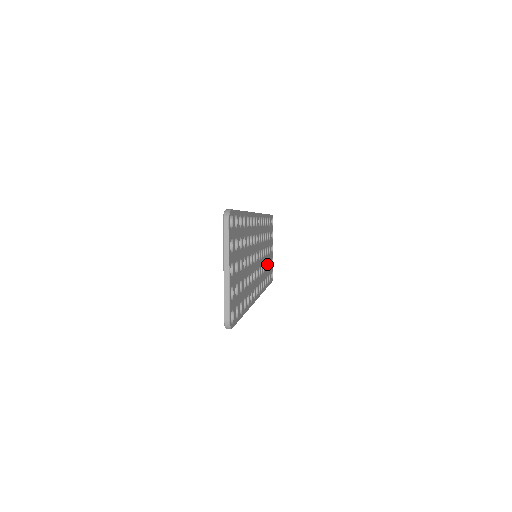
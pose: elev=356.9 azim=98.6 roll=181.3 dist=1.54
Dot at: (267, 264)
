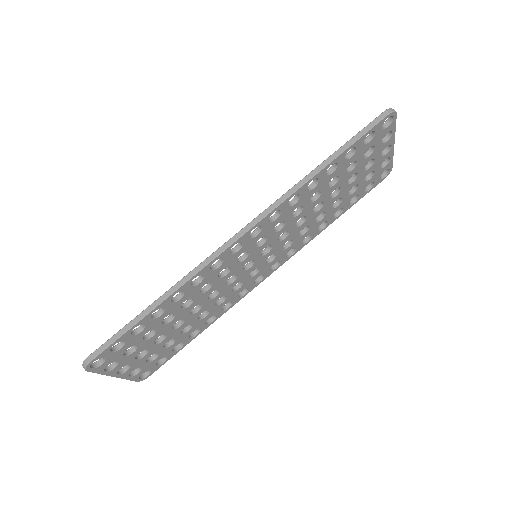
Dot at: (340, 198)
